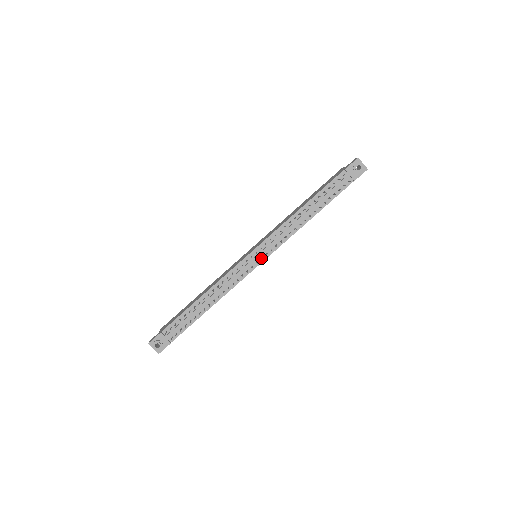
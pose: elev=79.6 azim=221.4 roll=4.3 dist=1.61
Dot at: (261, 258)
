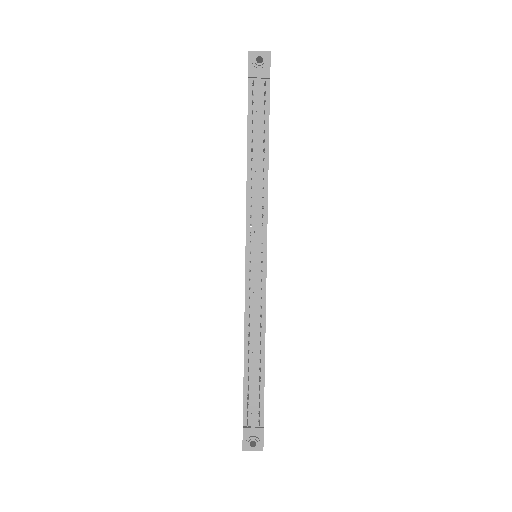
Dot at: (261, 253)
